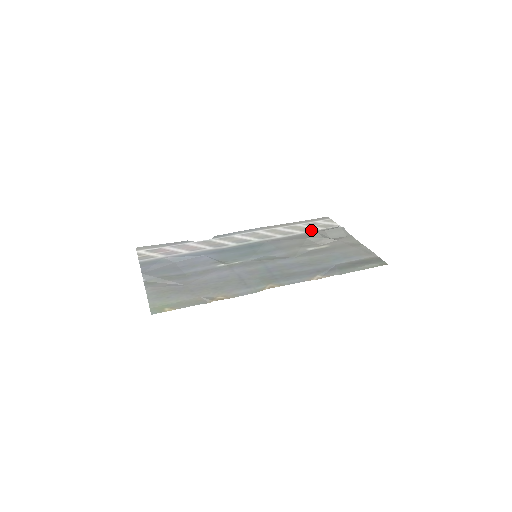
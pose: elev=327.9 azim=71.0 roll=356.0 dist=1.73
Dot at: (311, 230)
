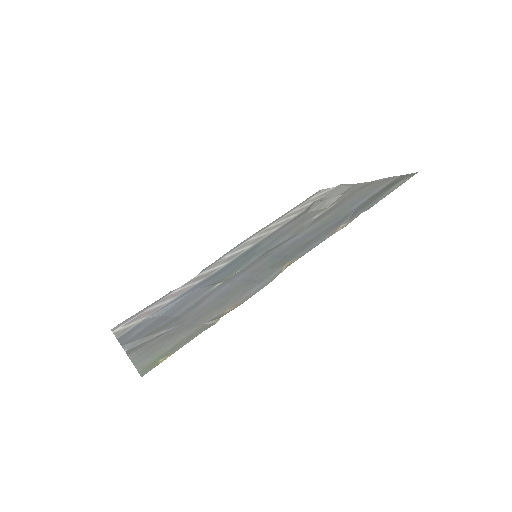
Dot at: (308, 206)
